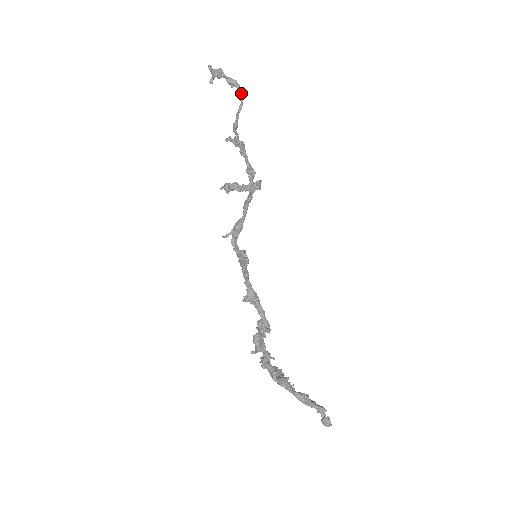
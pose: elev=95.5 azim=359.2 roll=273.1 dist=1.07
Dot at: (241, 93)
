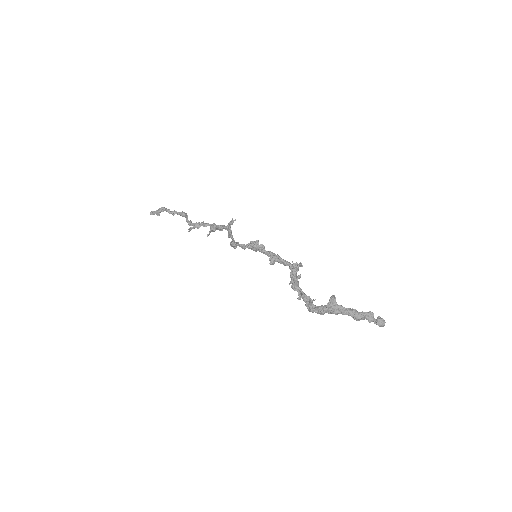
Dot at: (183, 212)
